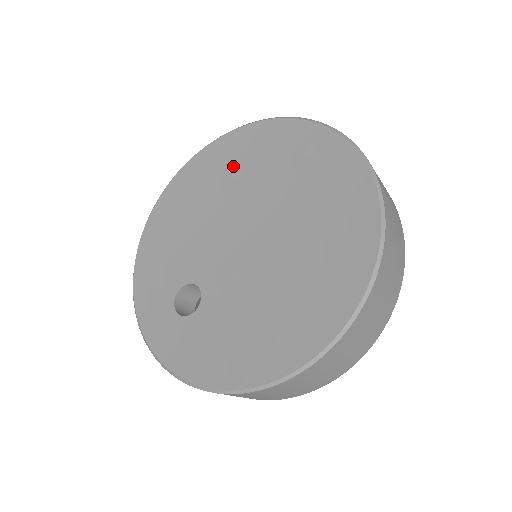
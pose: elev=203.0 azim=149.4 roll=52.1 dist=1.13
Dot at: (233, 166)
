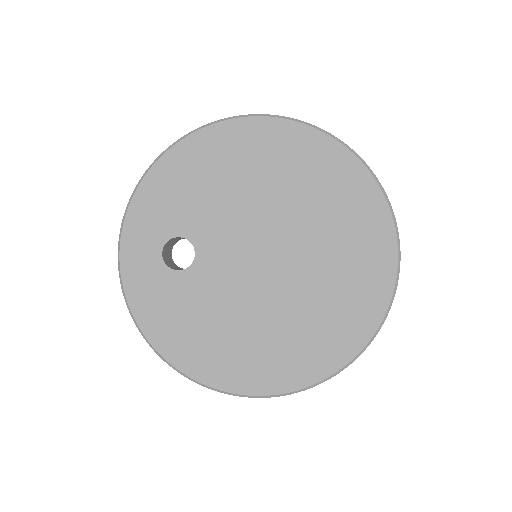
Dot at: (307, 178)
